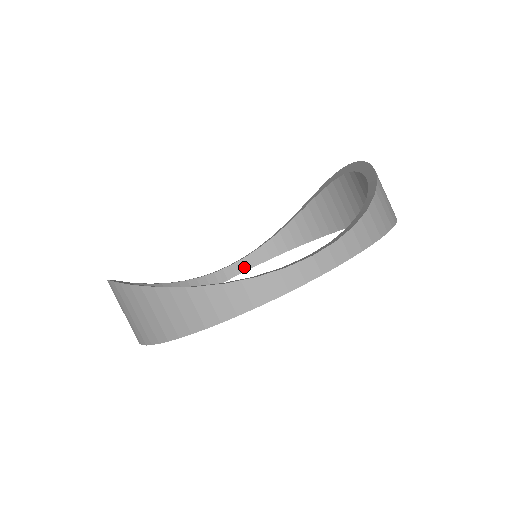
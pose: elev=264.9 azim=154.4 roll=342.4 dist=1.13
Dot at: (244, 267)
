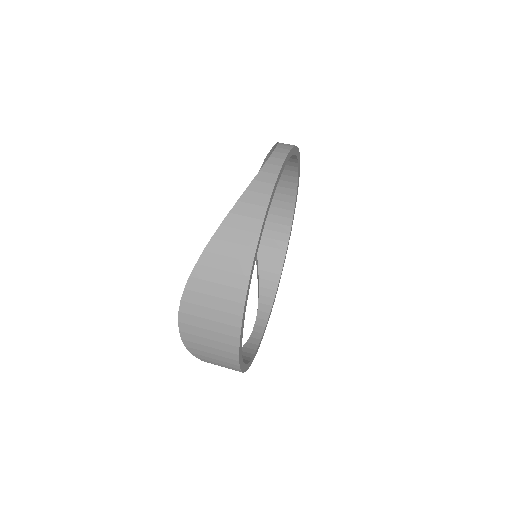
Dot at: (262, 326)
